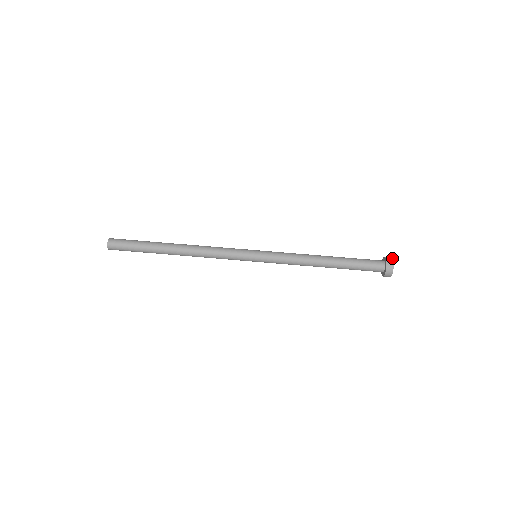
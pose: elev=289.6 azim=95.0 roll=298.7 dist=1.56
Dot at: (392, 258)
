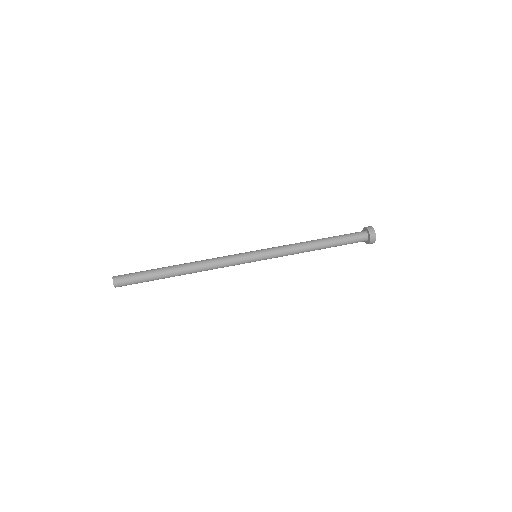
Dot at: (374, 230)
